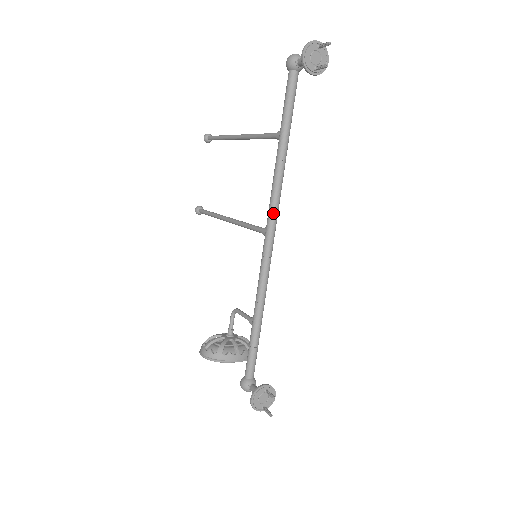
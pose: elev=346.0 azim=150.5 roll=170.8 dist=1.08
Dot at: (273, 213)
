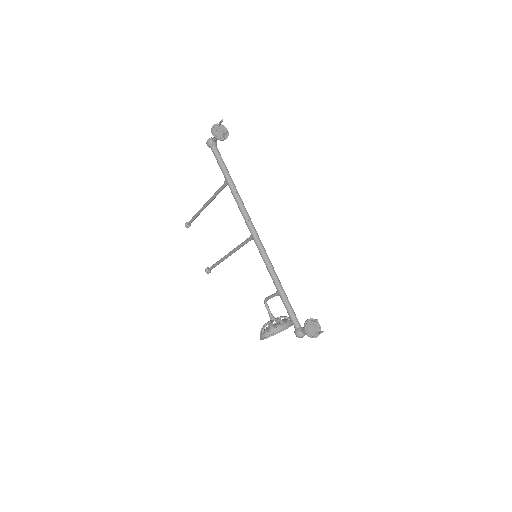
Dot at: (249, 223)
